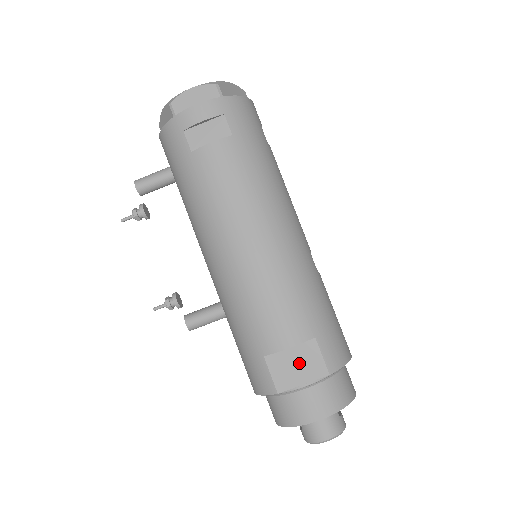
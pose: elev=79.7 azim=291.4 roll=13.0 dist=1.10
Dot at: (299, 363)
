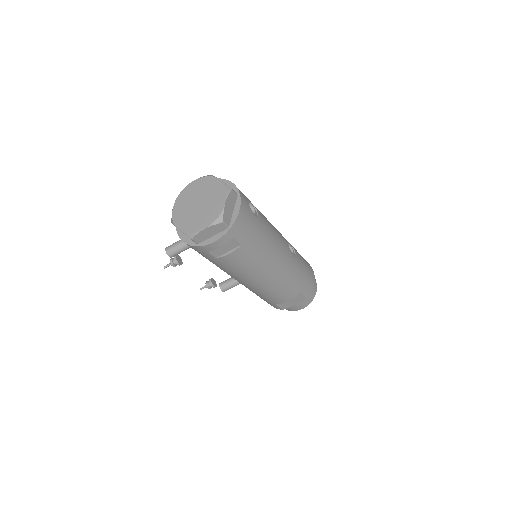
Dot at: (293, 300)
